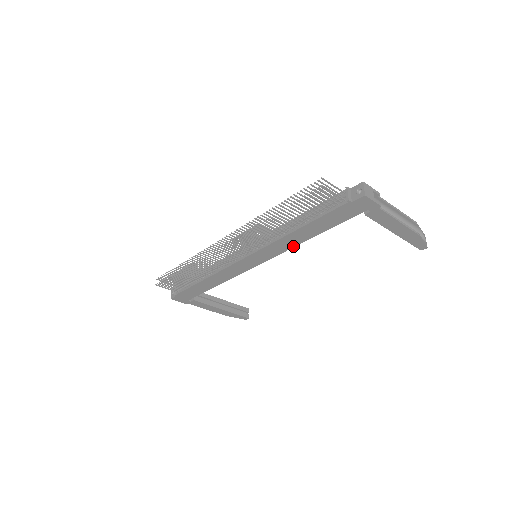
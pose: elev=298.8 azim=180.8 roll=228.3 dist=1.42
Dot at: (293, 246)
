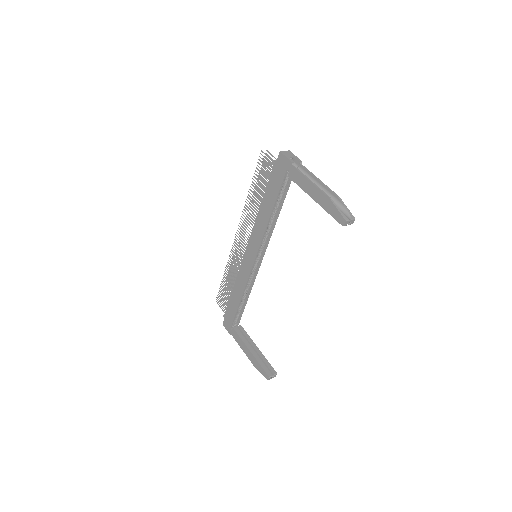
Dot at: (265, 230)
